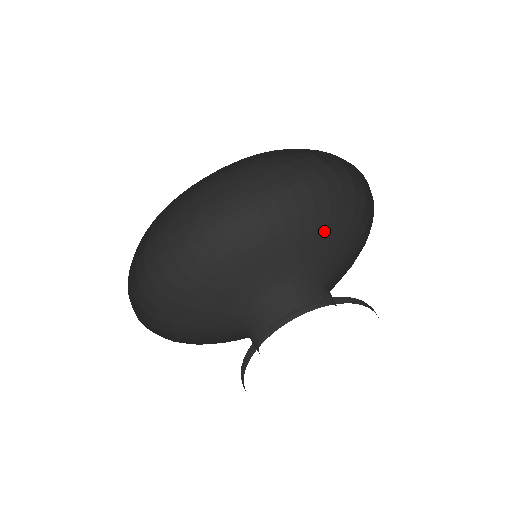
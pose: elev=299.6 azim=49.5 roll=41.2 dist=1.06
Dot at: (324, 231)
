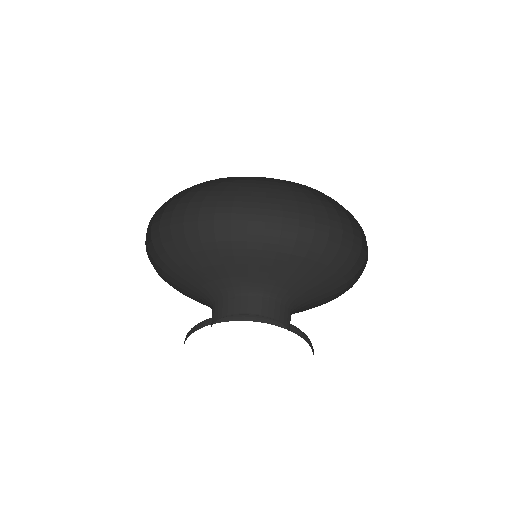
Dot at: (245, 257)
